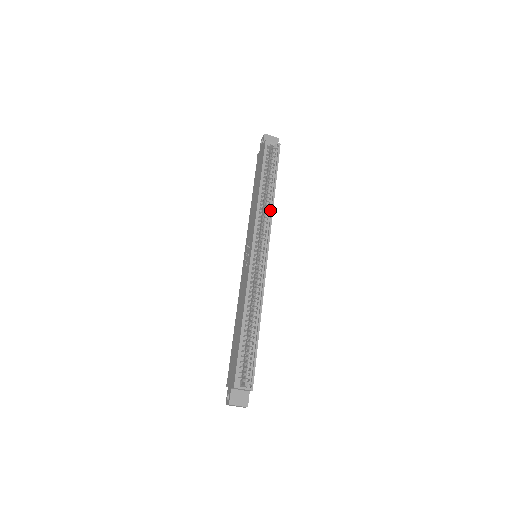
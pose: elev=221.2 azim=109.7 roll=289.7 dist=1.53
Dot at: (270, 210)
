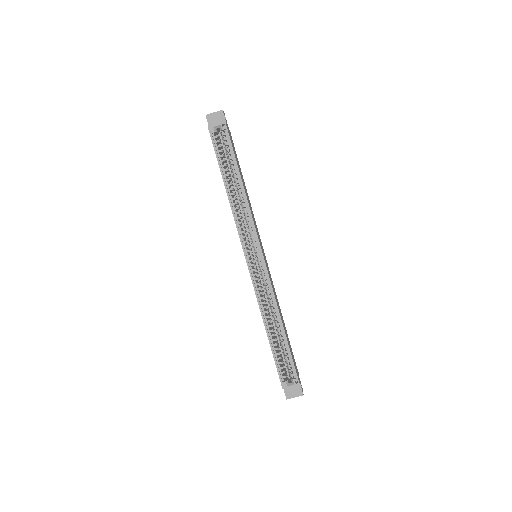
Dot at: (247, 206)
